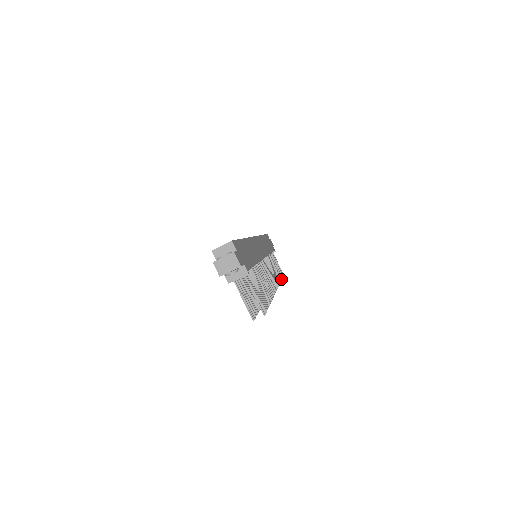
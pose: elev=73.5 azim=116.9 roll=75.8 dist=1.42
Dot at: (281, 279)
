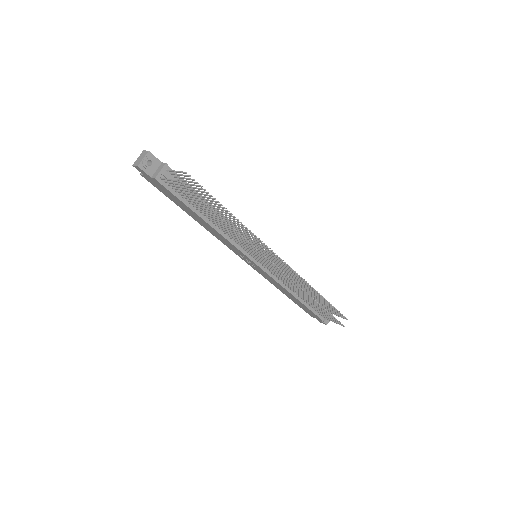
Dot at: (325, 299)
